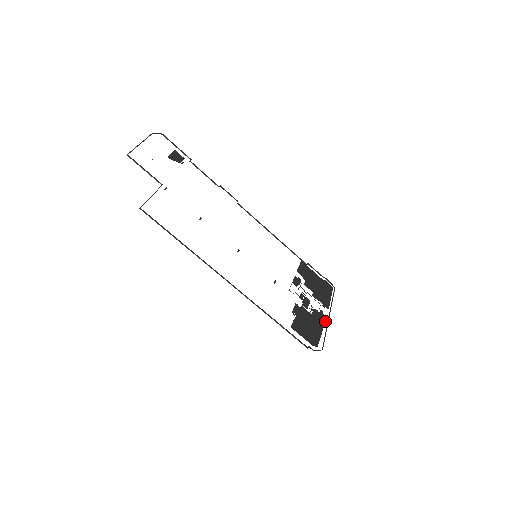
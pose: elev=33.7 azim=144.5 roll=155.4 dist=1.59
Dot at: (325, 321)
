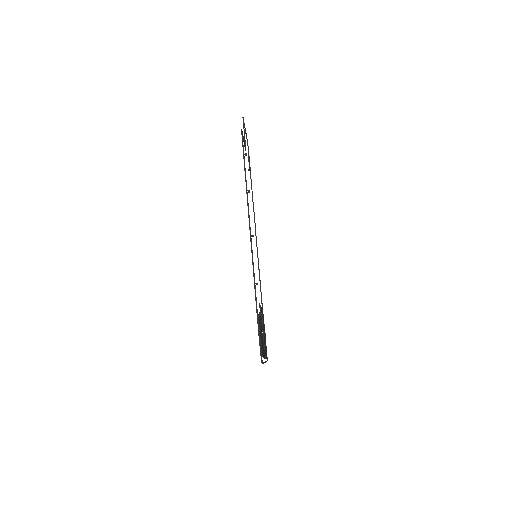
Dot at: occluded
